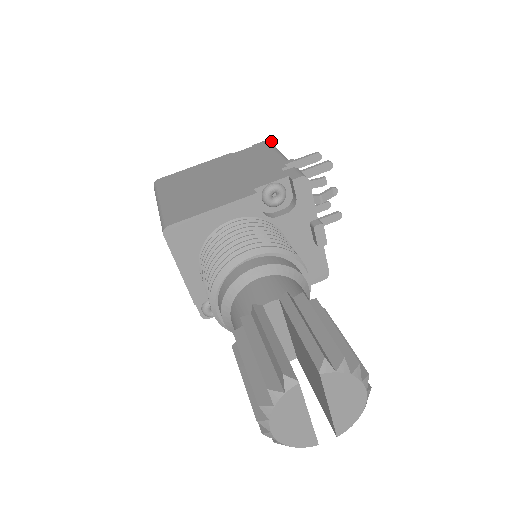
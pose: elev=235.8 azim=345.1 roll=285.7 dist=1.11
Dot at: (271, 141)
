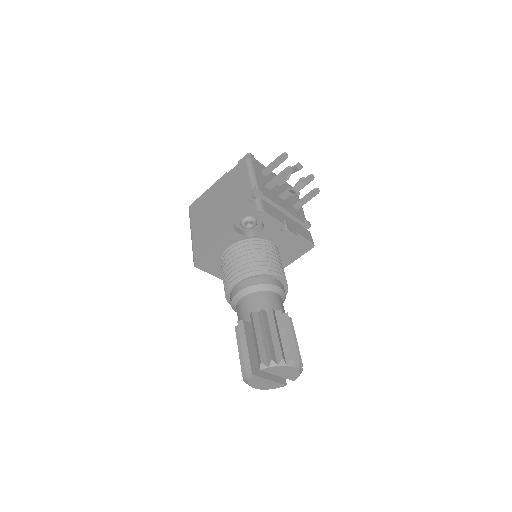
Dot at: (248, 157)
